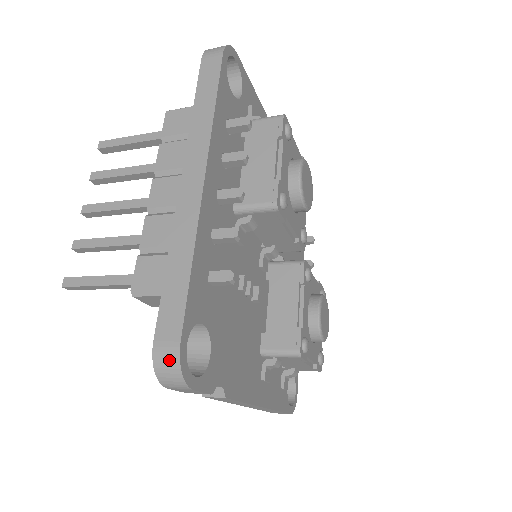
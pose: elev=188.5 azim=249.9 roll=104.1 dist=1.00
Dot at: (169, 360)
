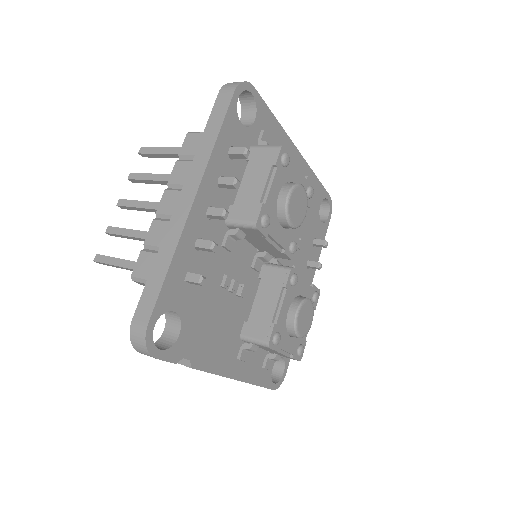
Dot at: (139, 335)
